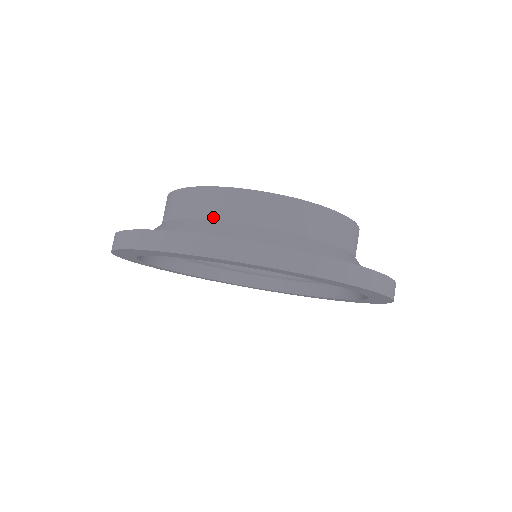
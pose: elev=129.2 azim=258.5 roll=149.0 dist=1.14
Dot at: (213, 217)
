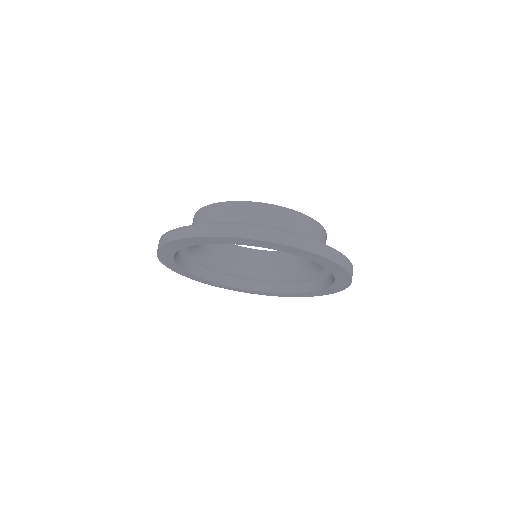
Dot at: (206, 223)
